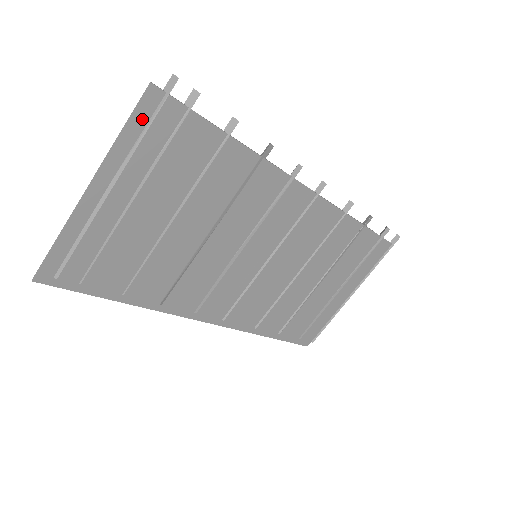
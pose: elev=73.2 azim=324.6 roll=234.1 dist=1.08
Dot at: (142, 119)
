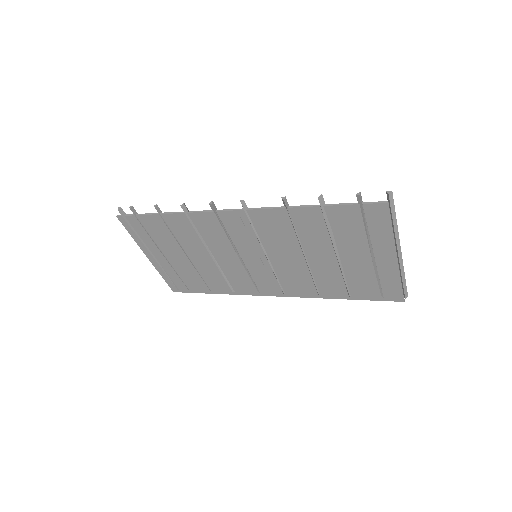
Dot at: (130, 228)
